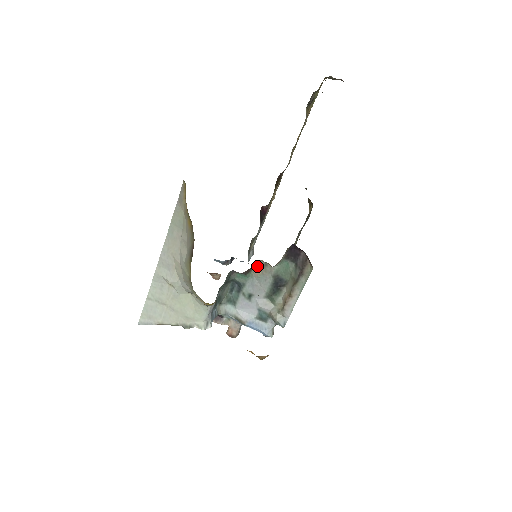
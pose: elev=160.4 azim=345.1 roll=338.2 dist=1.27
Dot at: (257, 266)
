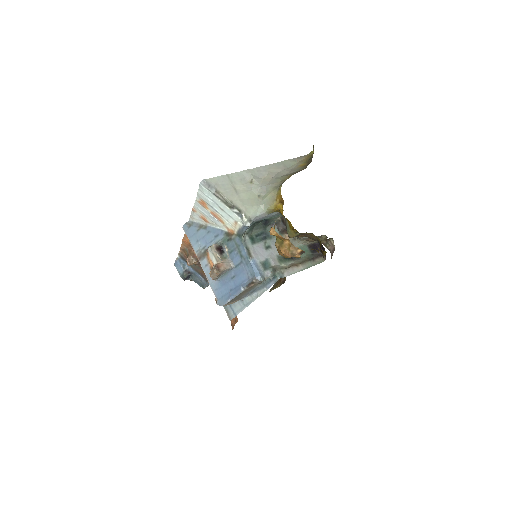
Dot at: occluded
